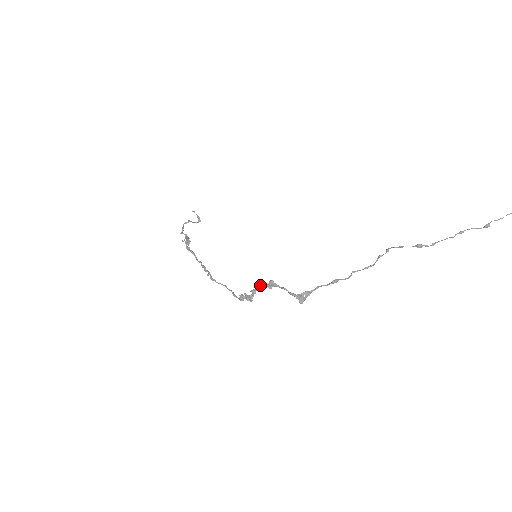
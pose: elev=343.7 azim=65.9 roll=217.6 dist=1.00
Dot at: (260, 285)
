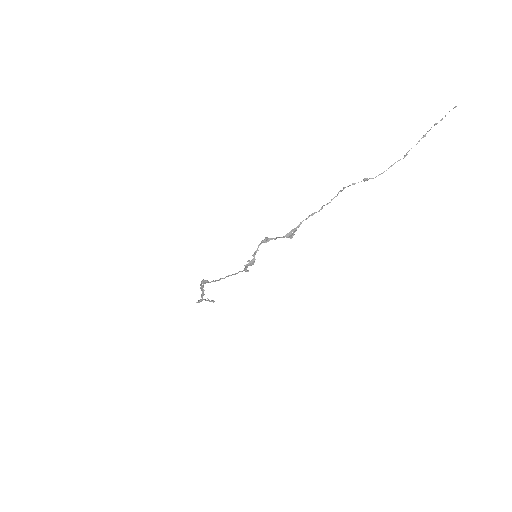
Dot at: (258, 246)
